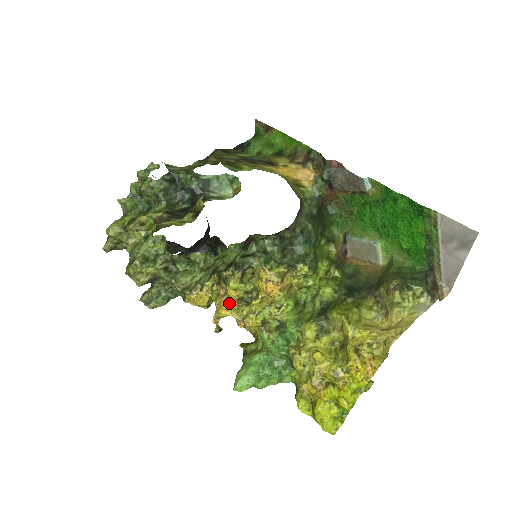
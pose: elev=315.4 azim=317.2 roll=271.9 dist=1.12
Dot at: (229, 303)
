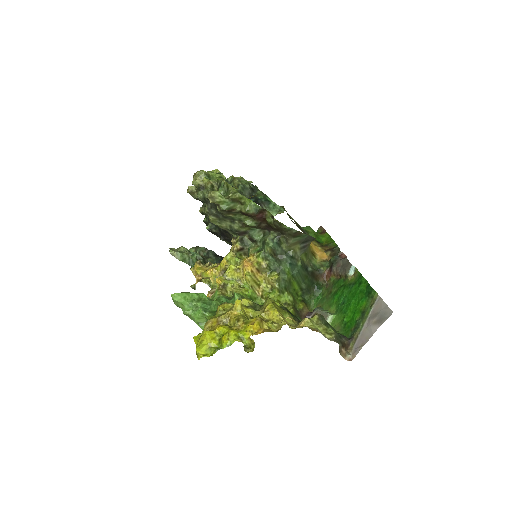
Dot at: (216, 269)
